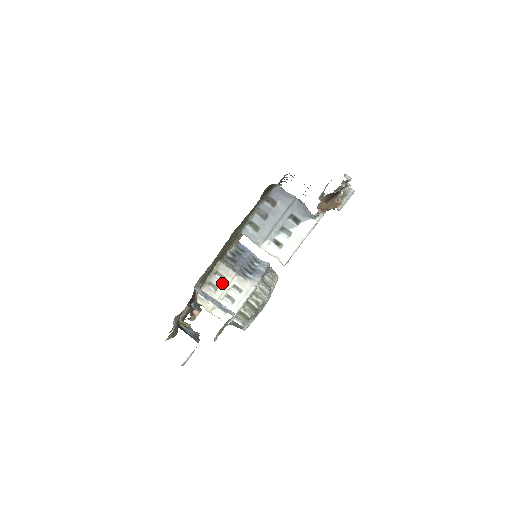
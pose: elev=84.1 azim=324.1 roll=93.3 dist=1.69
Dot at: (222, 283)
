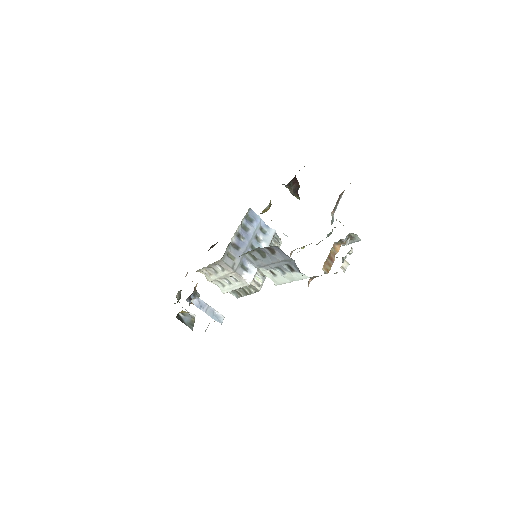
Dot at: (222, 272)
